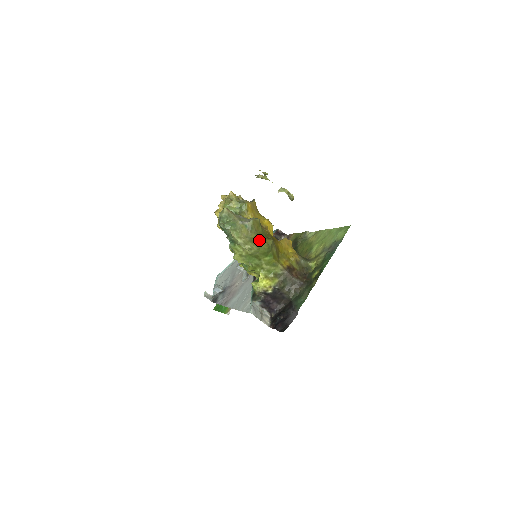
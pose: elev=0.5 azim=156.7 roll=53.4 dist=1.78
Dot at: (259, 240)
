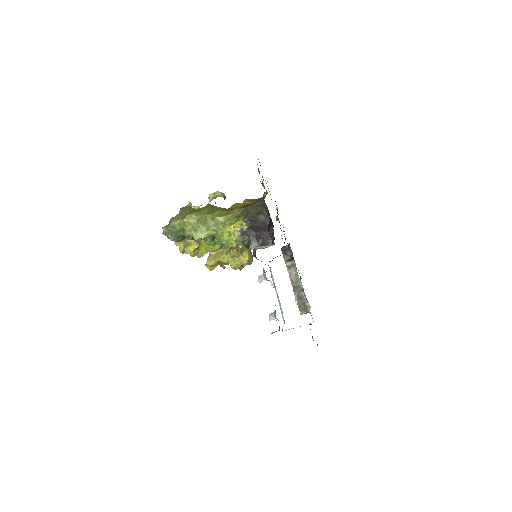
Dot at: (196, 210)
